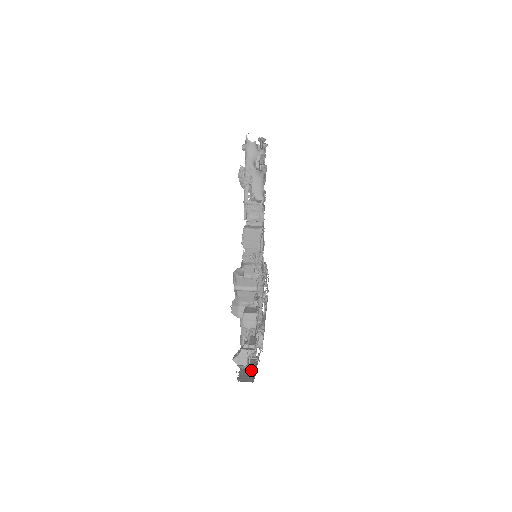
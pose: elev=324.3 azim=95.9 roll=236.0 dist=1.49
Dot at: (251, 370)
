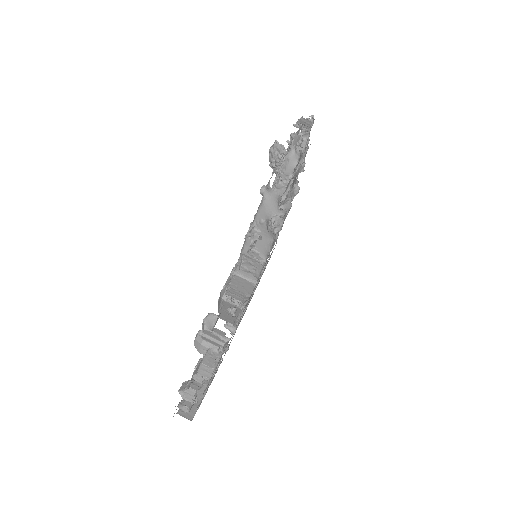
Dot at: occluded
